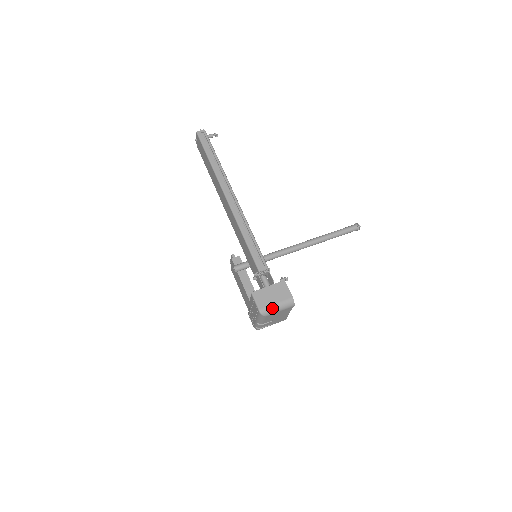
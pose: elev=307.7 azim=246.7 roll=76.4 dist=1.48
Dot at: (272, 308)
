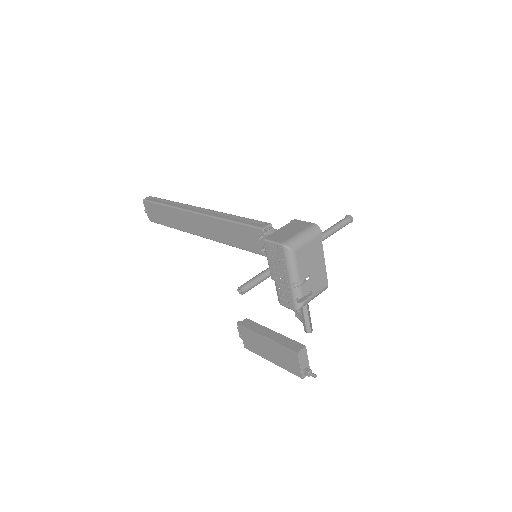
Dot at: (296, 238)
